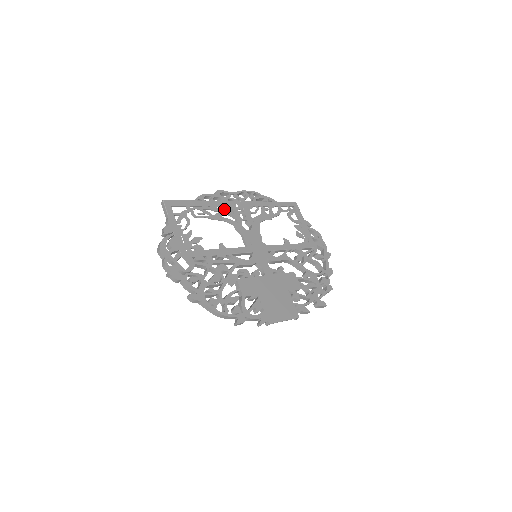
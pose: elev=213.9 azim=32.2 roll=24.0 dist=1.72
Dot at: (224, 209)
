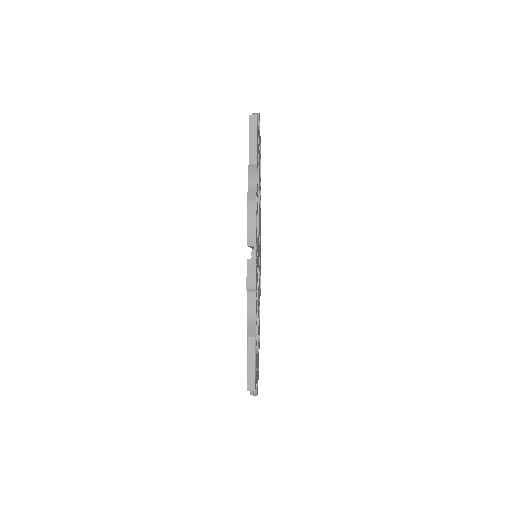
Dot at: occluded
